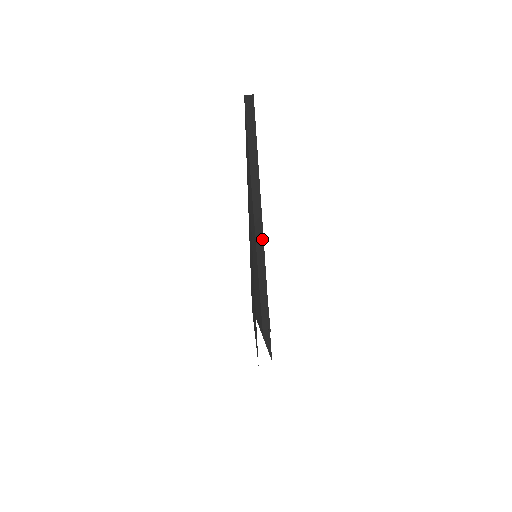
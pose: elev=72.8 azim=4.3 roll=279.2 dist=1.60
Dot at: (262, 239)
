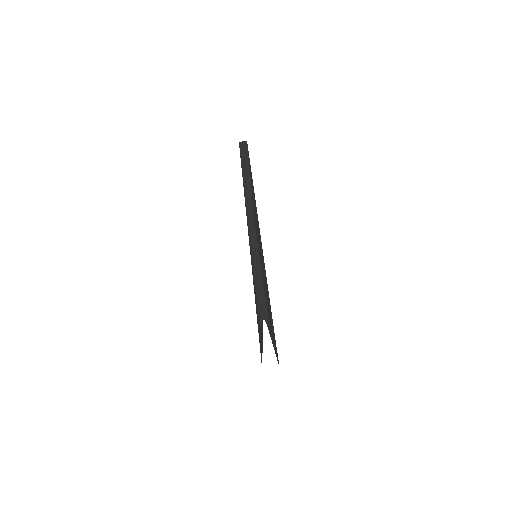
Dot at: occluded
